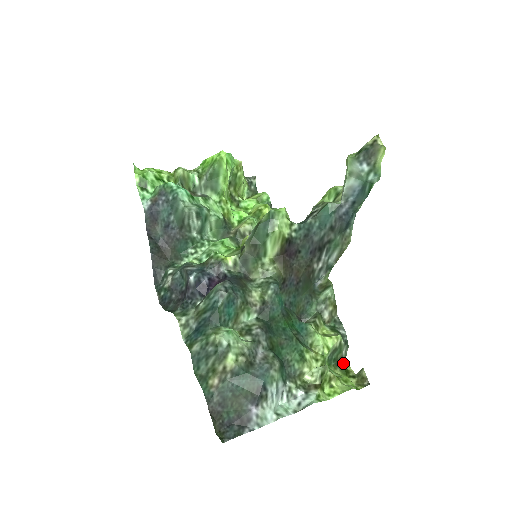
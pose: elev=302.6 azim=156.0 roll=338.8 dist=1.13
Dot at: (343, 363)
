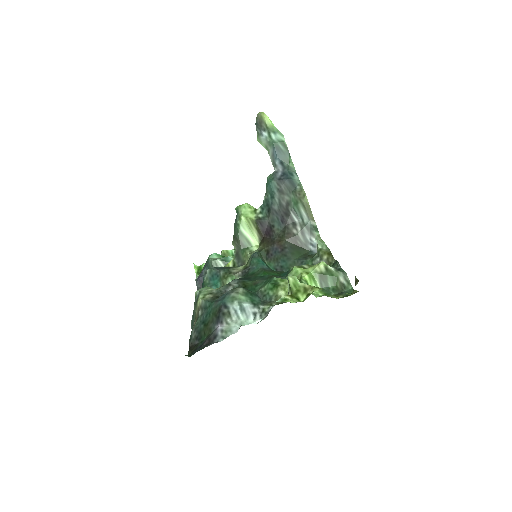
Dot at: (348, 291)
